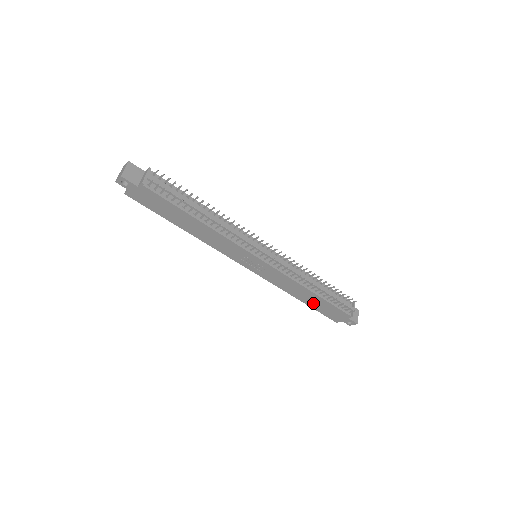
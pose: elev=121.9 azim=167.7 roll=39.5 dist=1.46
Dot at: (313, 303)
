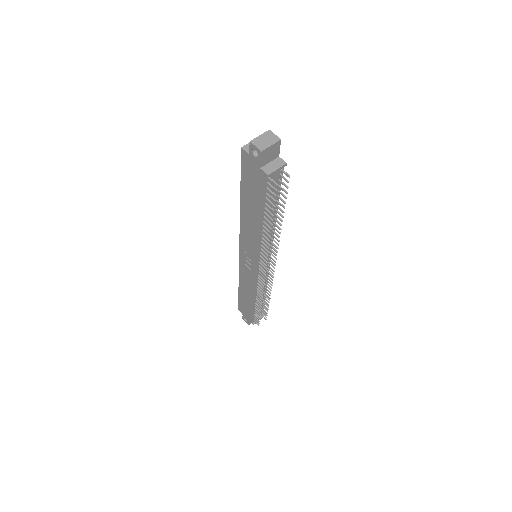
Dot at: (244, 297)
